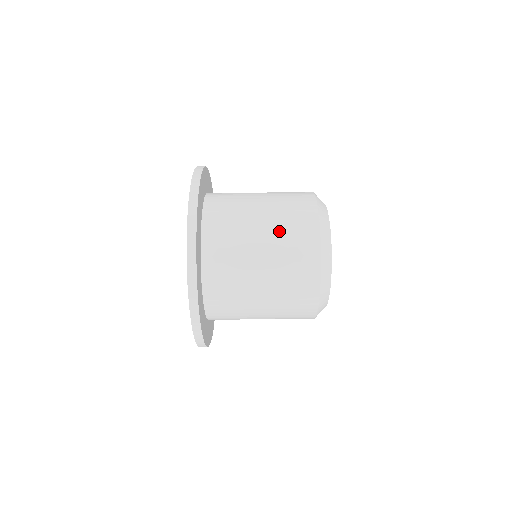
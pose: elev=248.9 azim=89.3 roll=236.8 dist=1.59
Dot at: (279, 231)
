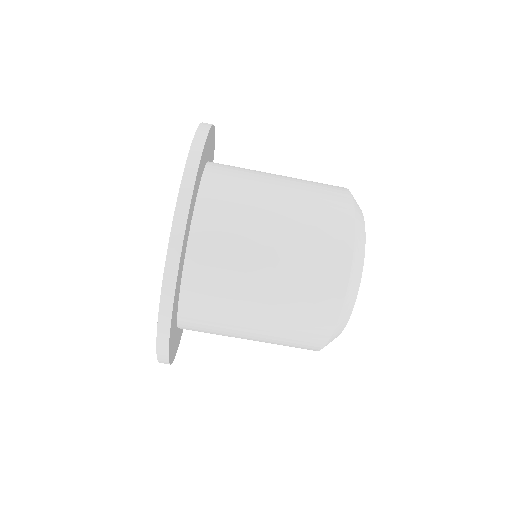
Dot at: (299, 179)
